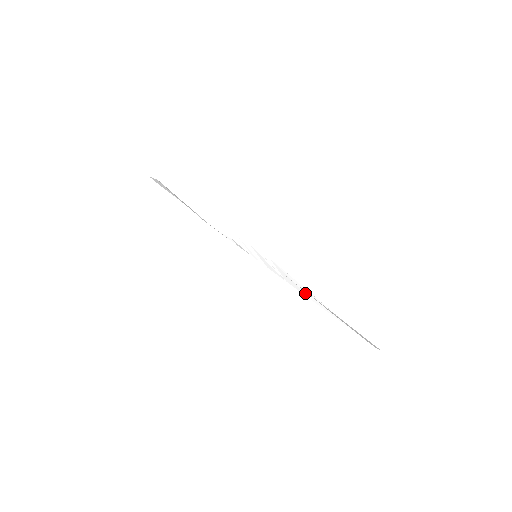
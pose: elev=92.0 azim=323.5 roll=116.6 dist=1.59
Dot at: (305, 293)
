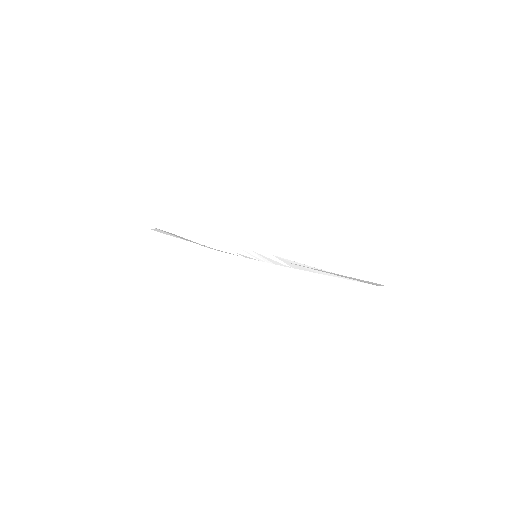
Dot at: (310, 270)
